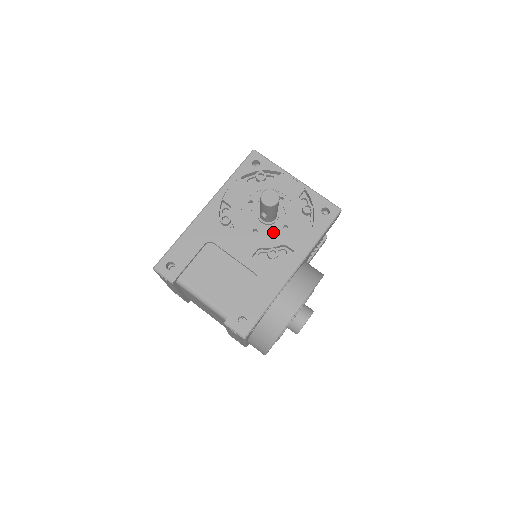
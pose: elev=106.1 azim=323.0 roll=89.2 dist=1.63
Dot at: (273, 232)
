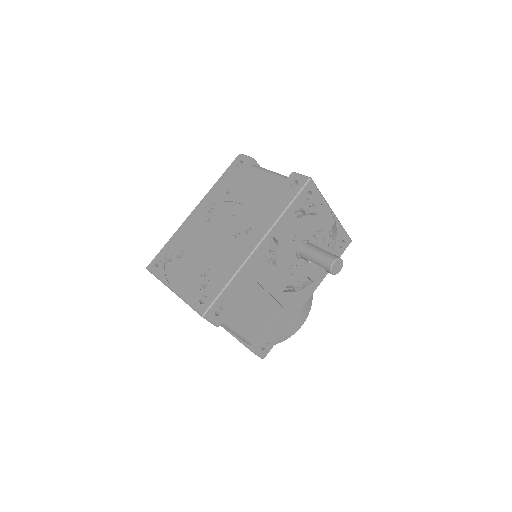
Dot at: (303, 266)
